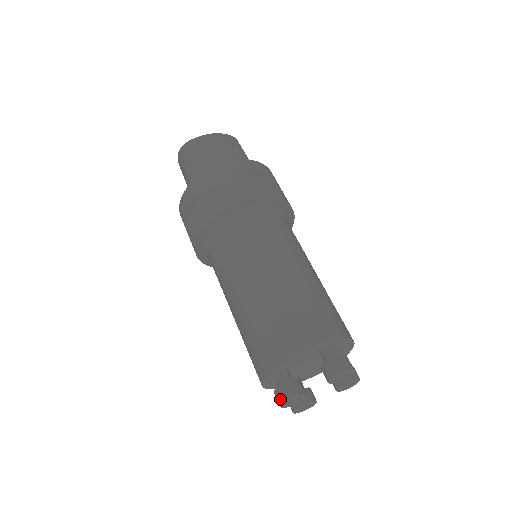
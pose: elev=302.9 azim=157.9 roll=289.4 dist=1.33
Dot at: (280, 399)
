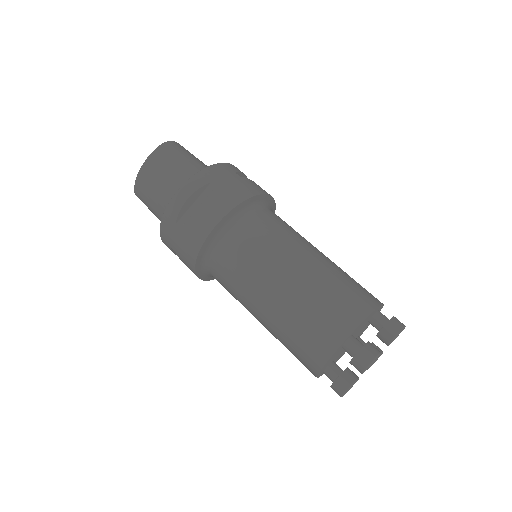
Dot at: occluded
